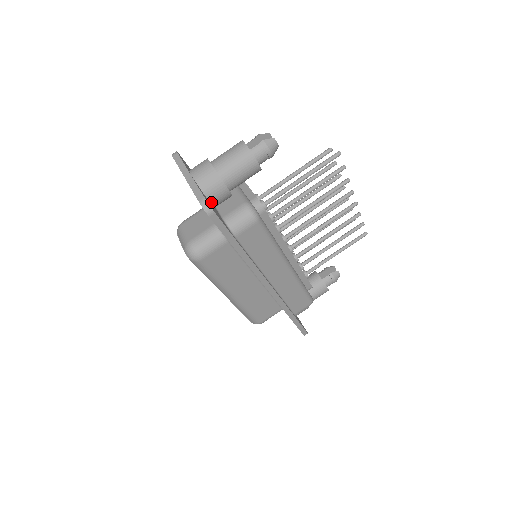
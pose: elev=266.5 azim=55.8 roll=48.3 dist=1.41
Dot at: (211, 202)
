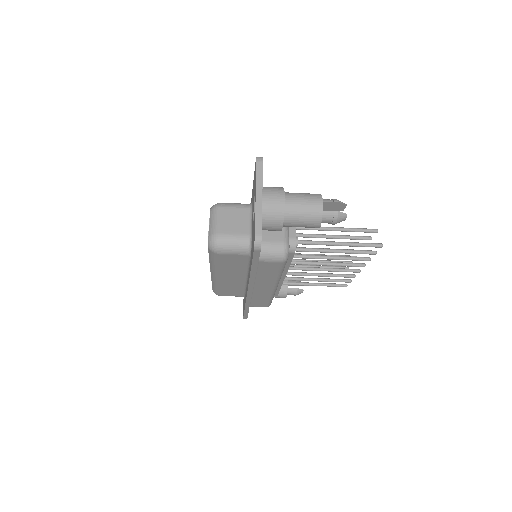
Dot at: occluded
